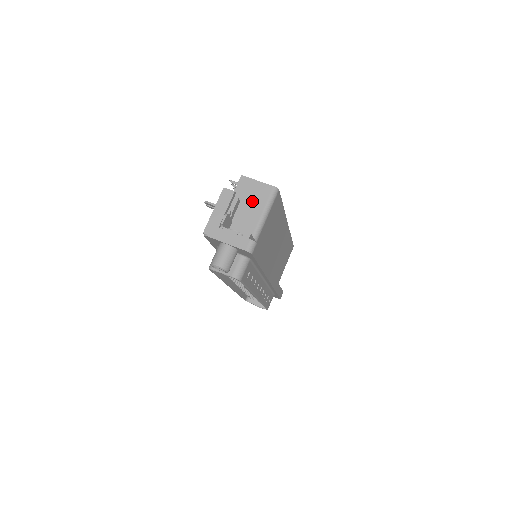
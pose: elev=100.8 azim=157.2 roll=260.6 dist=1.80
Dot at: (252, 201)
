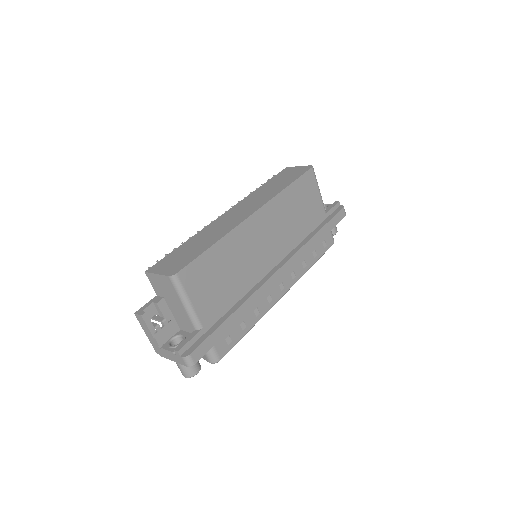
Dot at: (169, 295)
